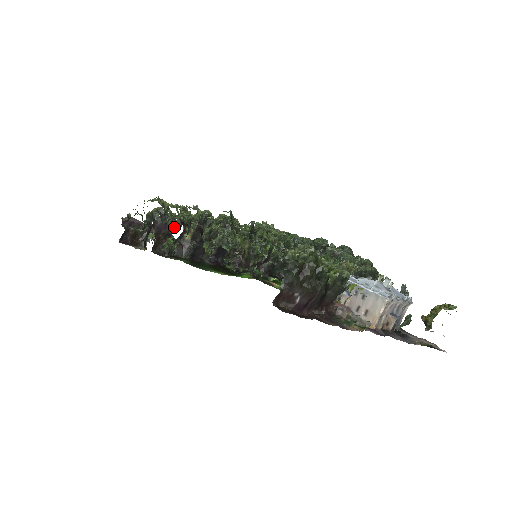
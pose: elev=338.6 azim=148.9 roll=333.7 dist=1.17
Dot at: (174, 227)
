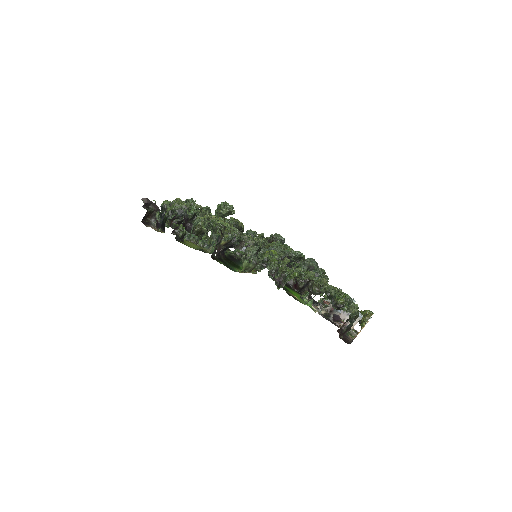
Dot at: occluded
